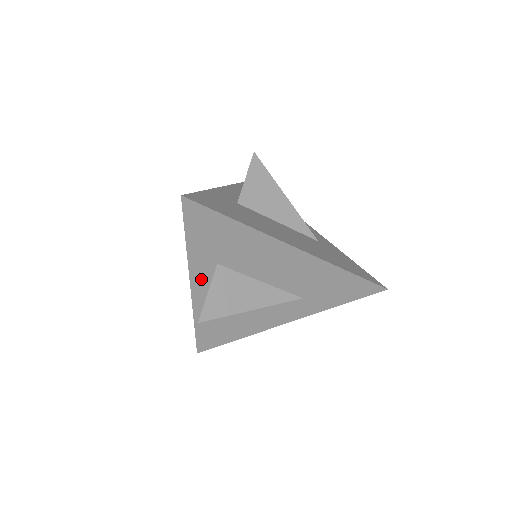
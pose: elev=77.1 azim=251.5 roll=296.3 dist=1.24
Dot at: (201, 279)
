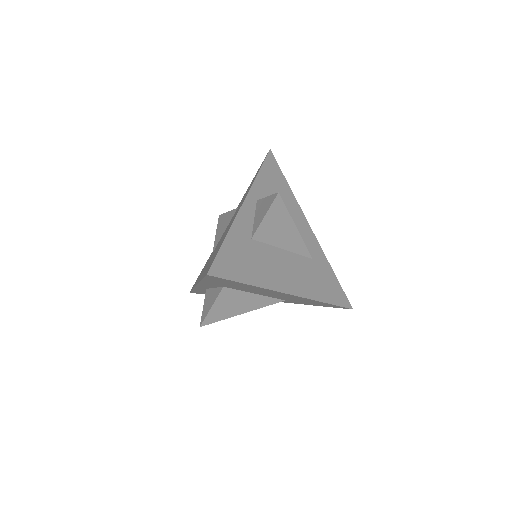
Dot at: (207, 286)
